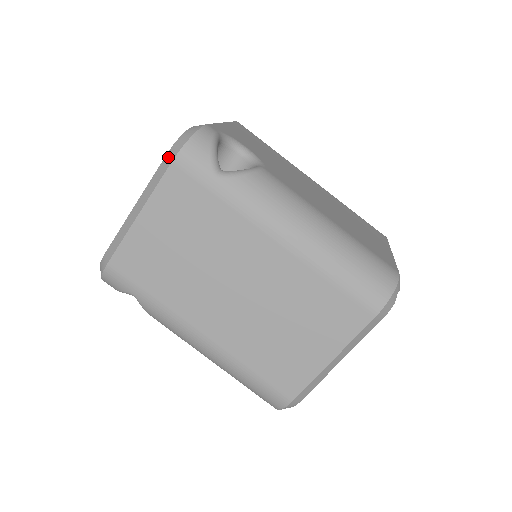
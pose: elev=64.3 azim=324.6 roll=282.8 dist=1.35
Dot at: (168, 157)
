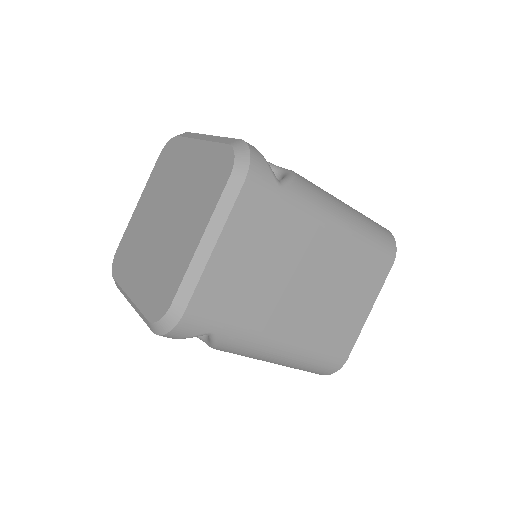
Dot at: (235, 179)
